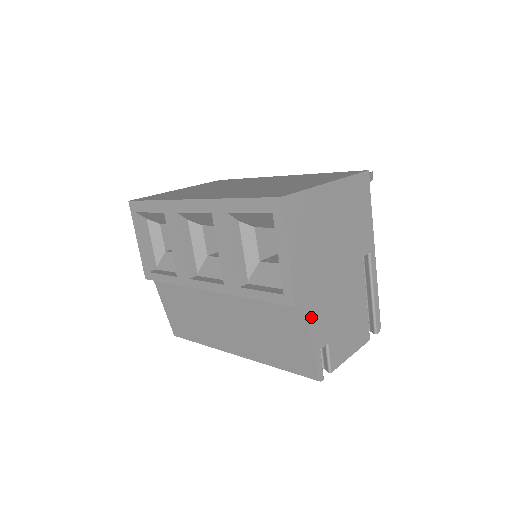
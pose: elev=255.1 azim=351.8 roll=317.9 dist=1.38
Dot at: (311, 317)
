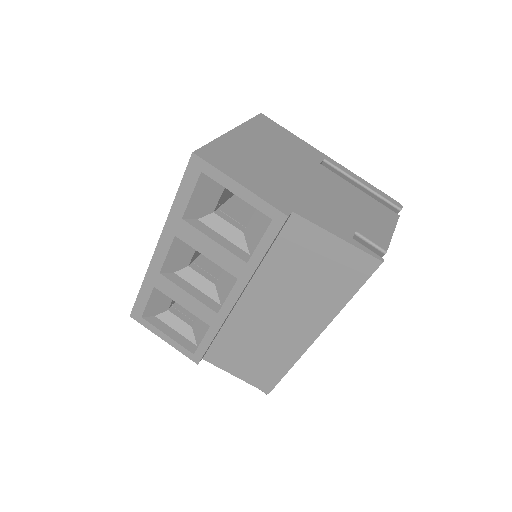
Dot at: (314, 219)
